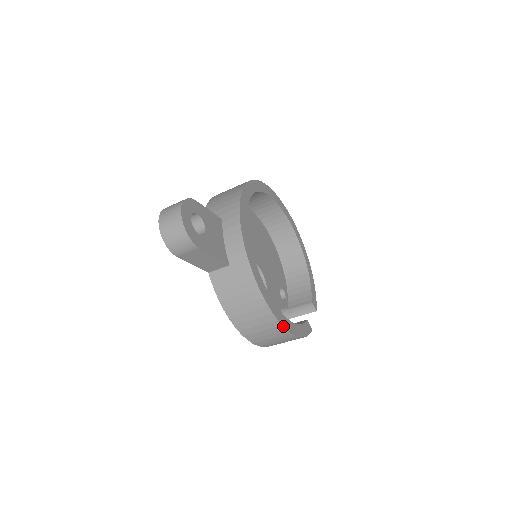
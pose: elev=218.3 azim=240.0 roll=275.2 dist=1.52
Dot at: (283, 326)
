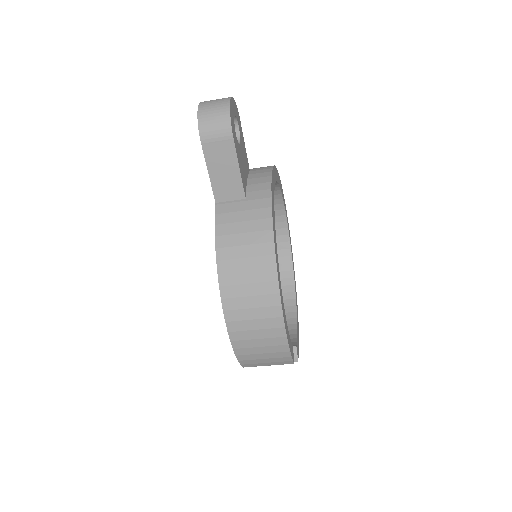
Dot at: (280, 296)
